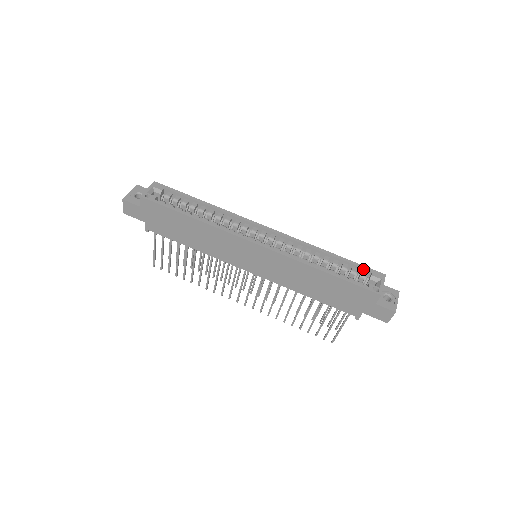
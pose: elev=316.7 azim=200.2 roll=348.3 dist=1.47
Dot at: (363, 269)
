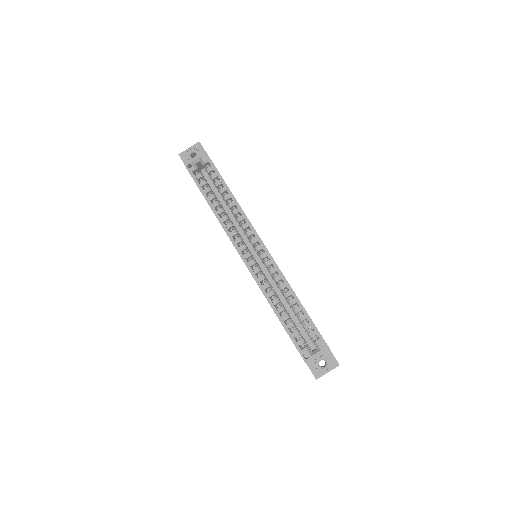
Dot at: (315, 331)
